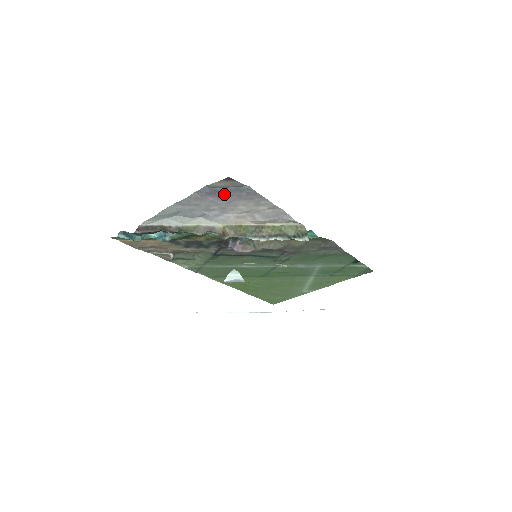
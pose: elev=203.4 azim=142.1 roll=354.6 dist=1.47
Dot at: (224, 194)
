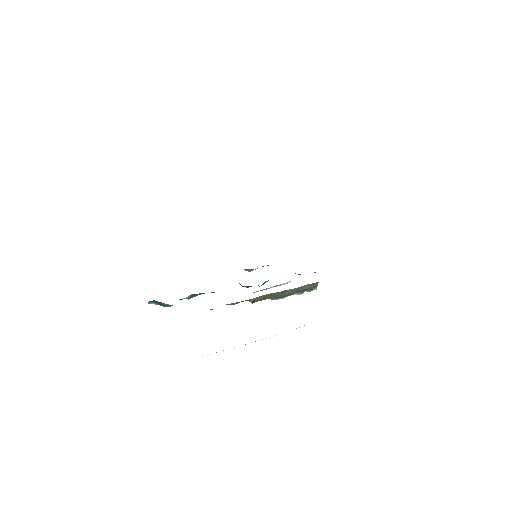
Dot at: occluded
